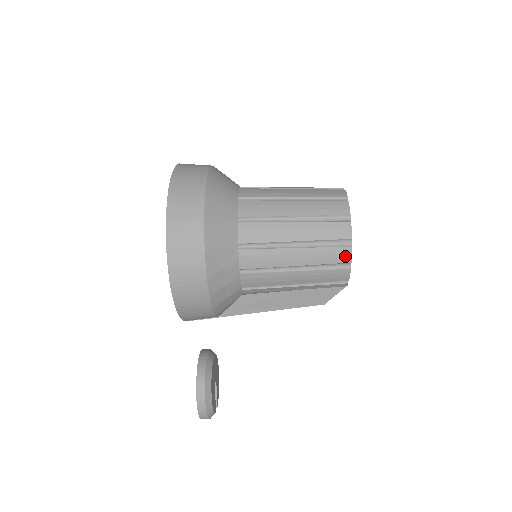
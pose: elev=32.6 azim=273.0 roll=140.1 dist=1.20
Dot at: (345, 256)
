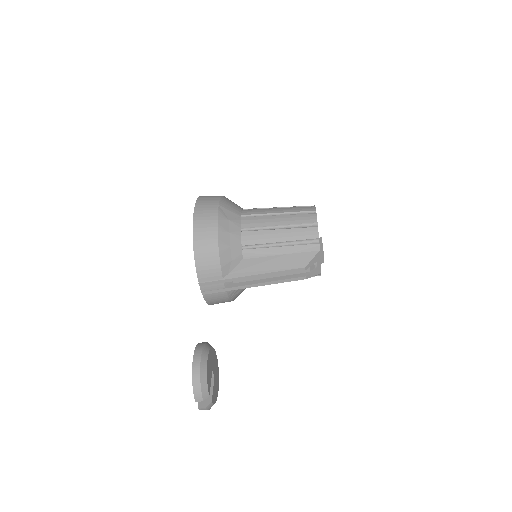
Dot at: (312, 218)
